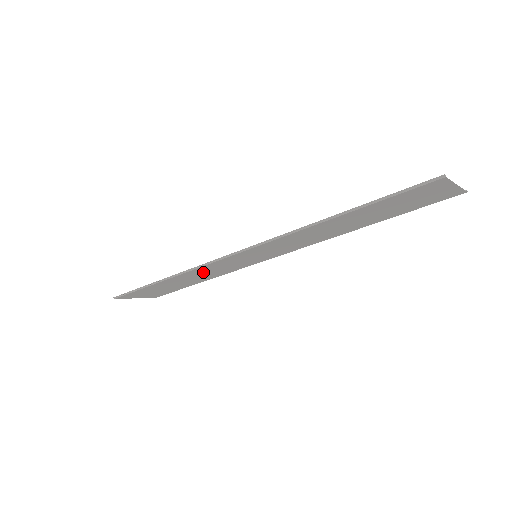
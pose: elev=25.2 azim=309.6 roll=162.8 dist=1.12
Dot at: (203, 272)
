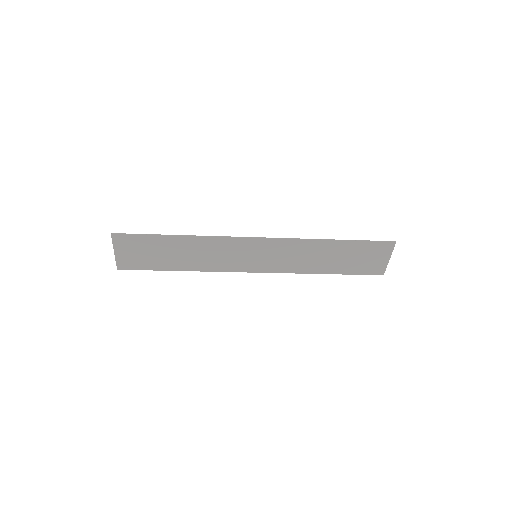
Dot at: (209, 250)
